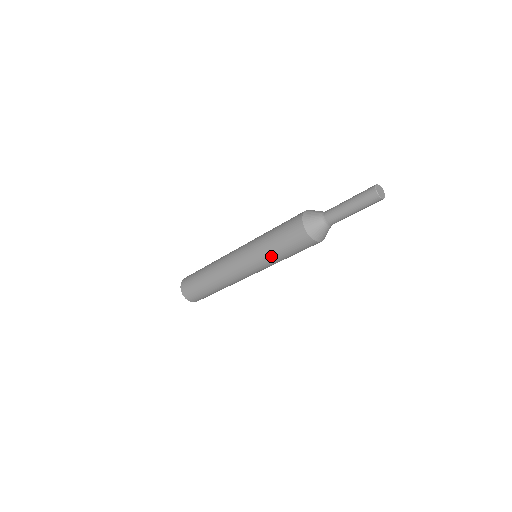
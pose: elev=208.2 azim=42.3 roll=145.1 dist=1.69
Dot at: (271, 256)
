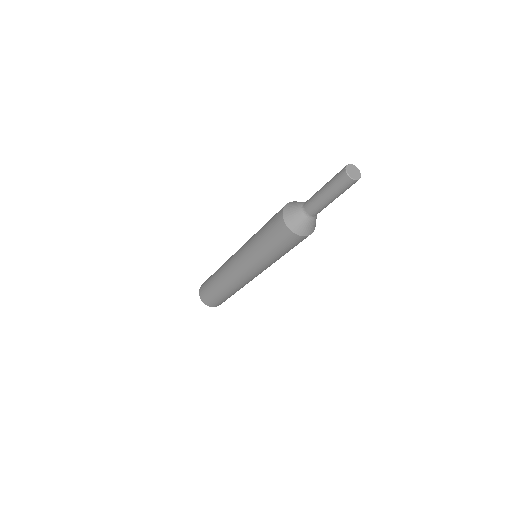
Dot at: (256, 245)
